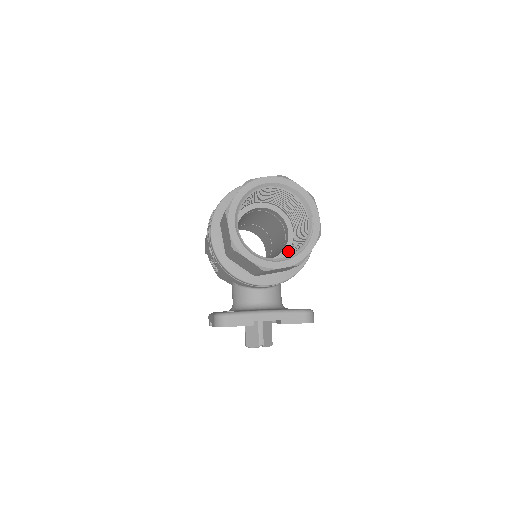
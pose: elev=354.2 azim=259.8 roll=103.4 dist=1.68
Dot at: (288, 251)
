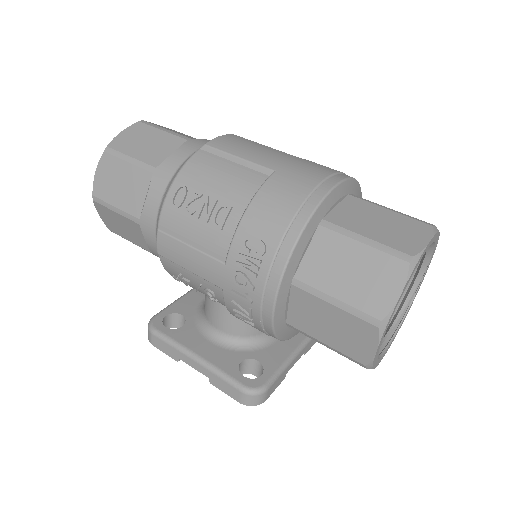
Dot at: occluded
